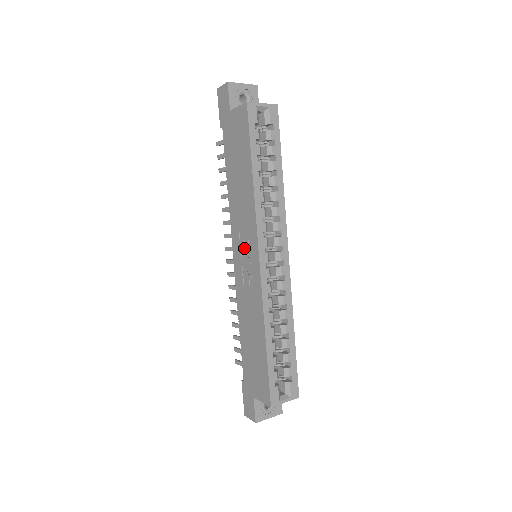
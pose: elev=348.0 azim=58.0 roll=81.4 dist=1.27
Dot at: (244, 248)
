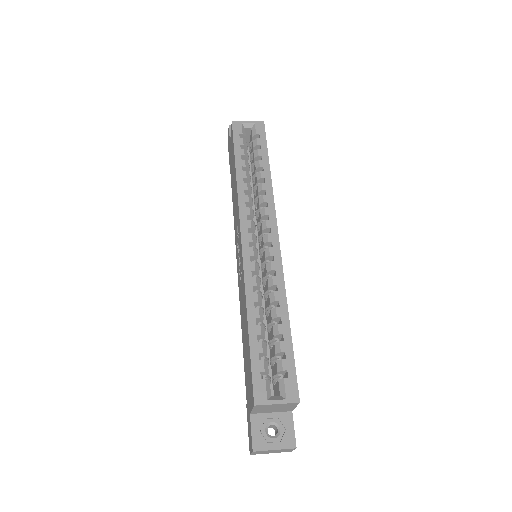
Dot at: (238, 243)
